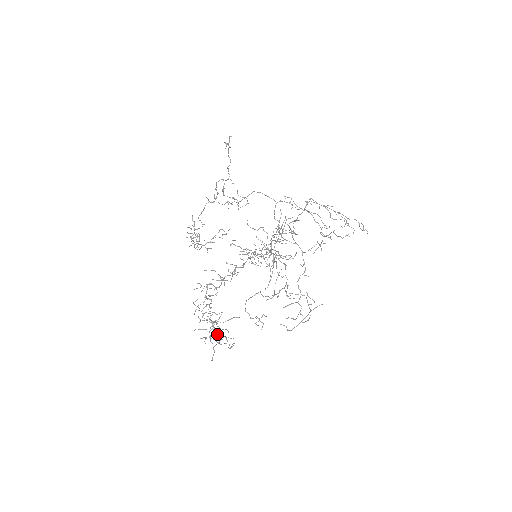
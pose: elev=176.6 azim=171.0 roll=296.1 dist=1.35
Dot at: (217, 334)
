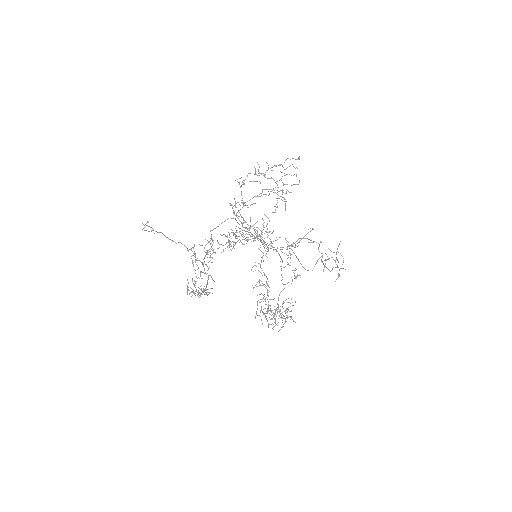
Dot at: occluded
